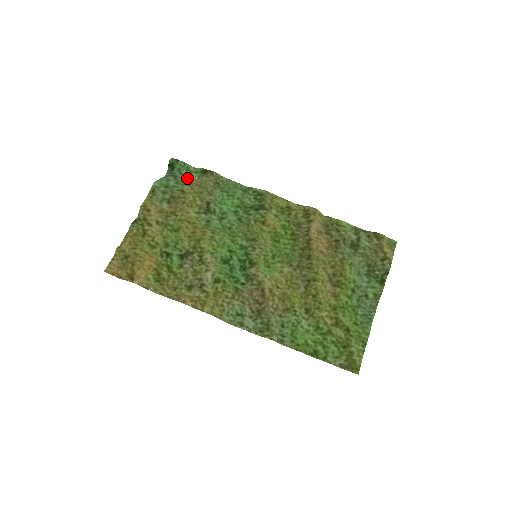
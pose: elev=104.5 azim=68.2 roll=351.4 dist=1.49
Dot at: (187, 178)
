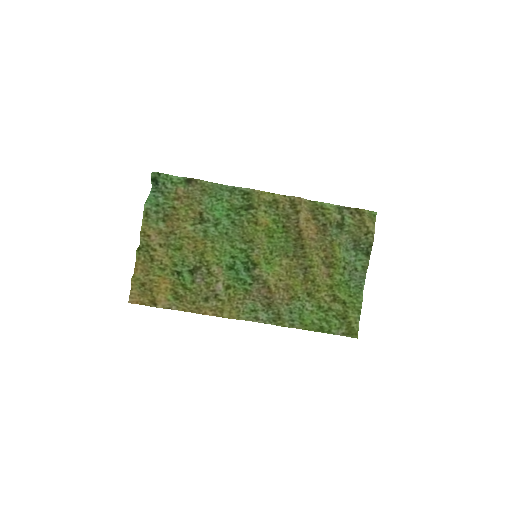
Dot at: (174, 191)
